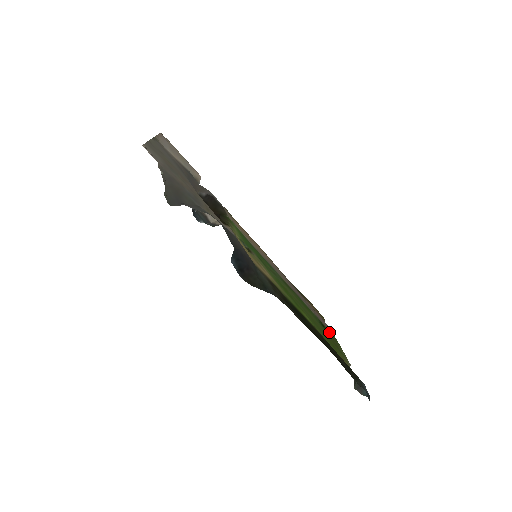
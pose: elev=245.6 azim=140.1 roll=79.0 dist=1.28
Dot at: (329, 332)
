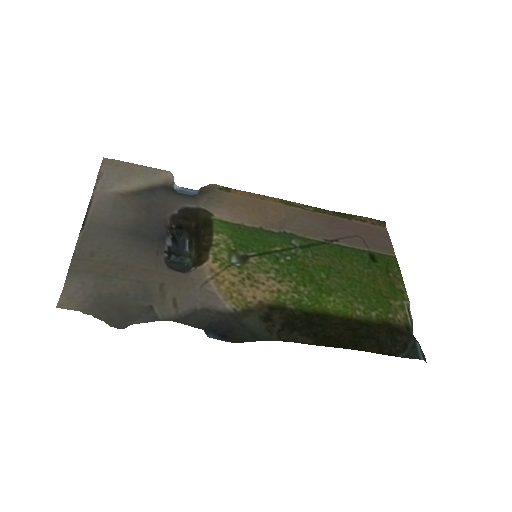
Dot at: (383, 262)
